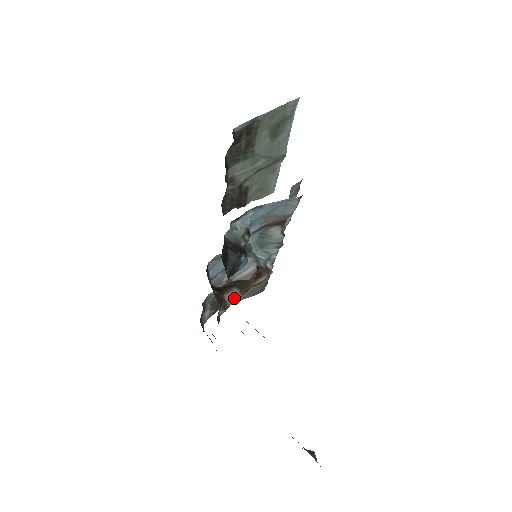
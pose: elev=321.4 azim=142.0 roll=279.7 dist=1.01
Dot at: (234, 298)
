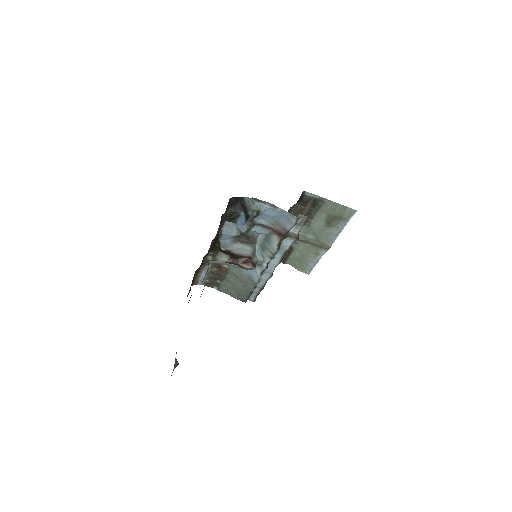
Dot at: (223, 258)
